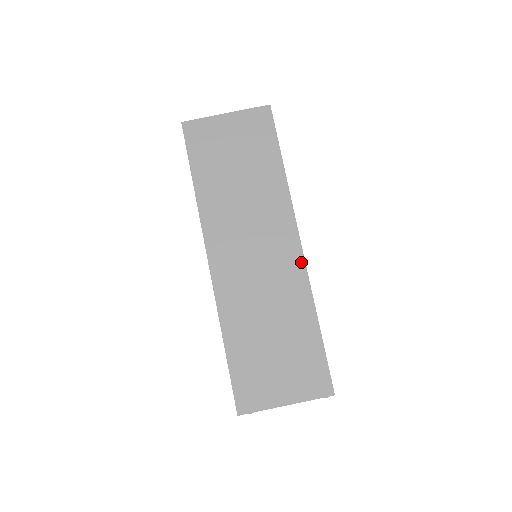
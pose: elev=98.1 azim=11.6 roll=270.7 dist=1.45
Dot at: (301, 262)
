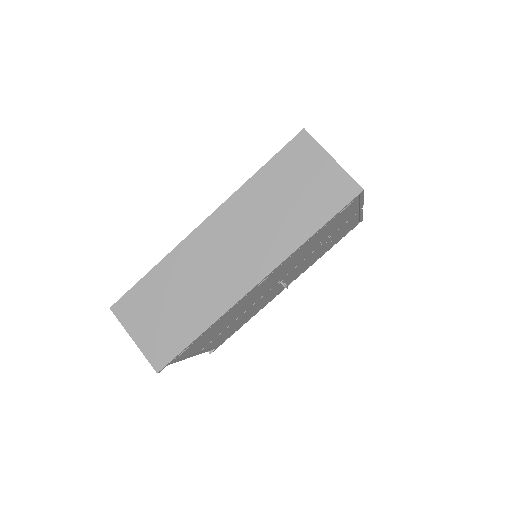
Dot at: (242, 293)
